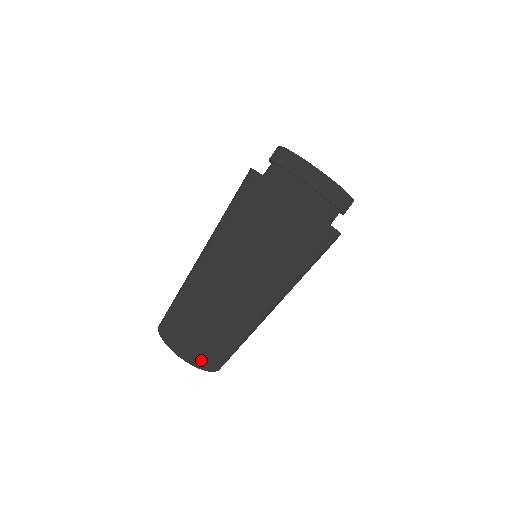
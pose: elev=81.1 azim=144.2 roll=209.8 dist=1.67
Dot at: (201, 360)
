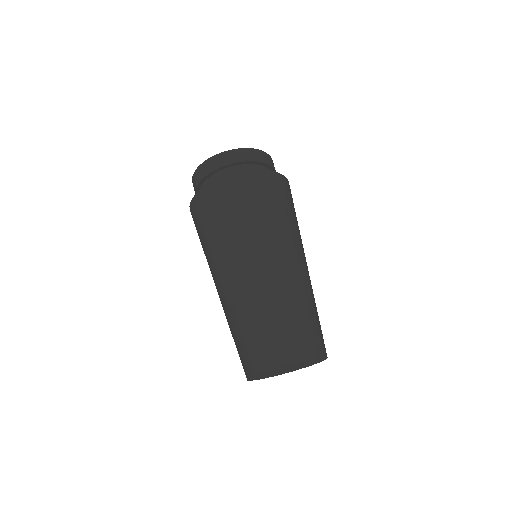
Dot at: (273, 358)
